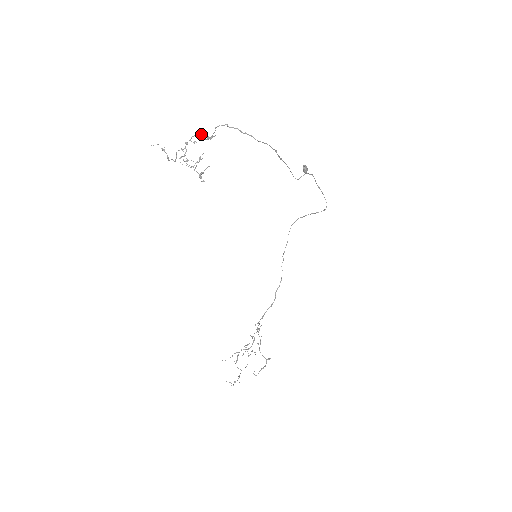
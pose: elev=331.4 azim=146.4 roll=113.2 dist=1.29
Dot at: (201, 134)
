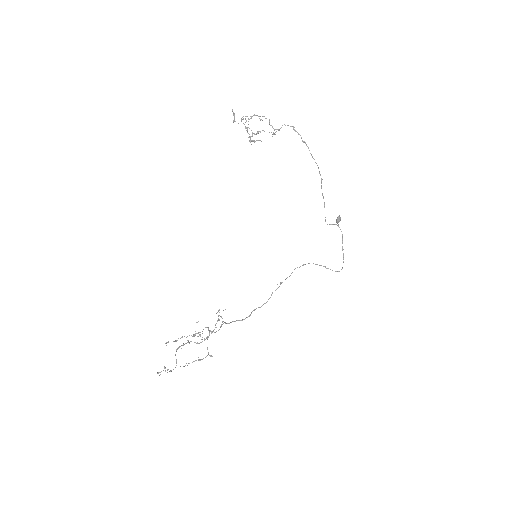
Dot at: occluded
